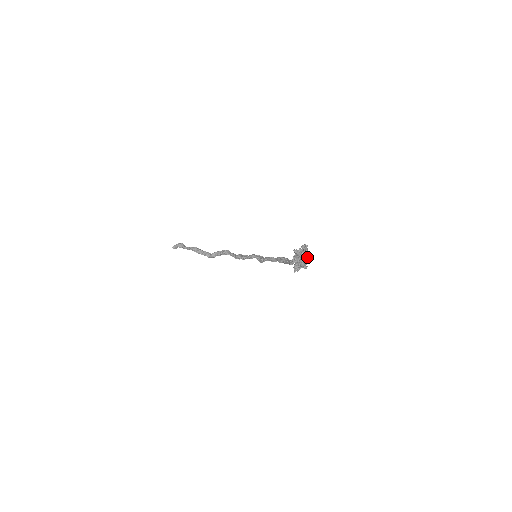
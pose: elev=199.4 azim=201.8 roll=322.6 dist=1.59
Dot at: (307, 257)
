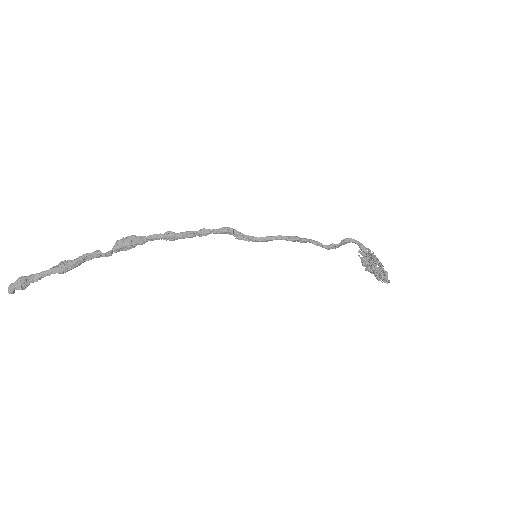
Dot at: (367, 252)
